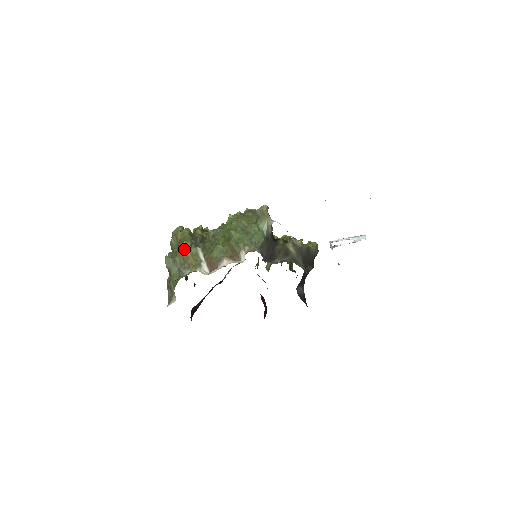
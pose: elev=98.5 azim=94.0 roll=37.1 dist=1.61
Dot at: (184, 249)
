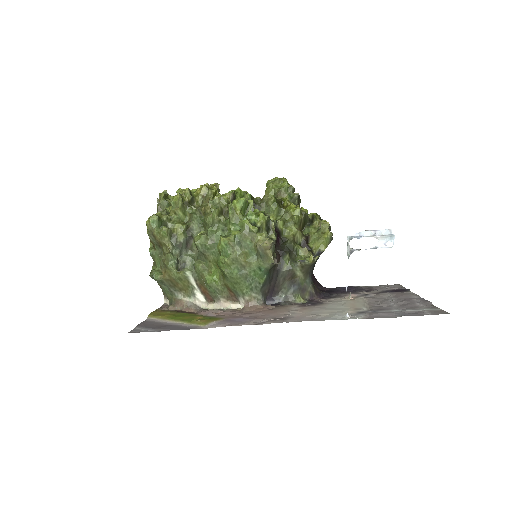
Dot at: (170, 273)
